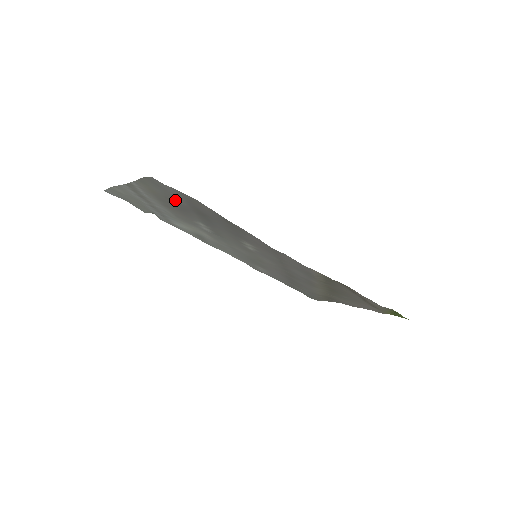
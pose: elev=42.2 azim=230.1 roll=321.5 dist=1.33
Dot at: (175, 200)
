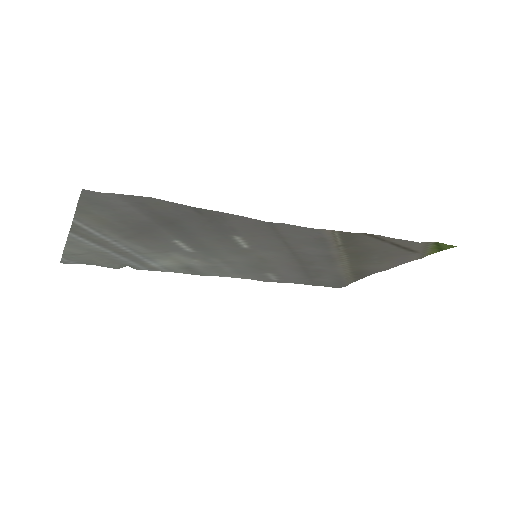
Dot at: (131, 218)
